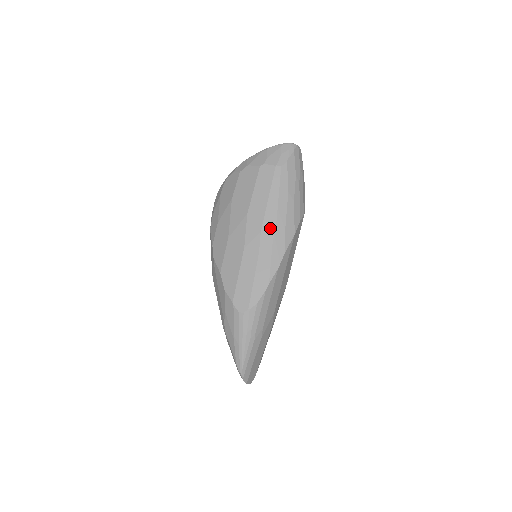
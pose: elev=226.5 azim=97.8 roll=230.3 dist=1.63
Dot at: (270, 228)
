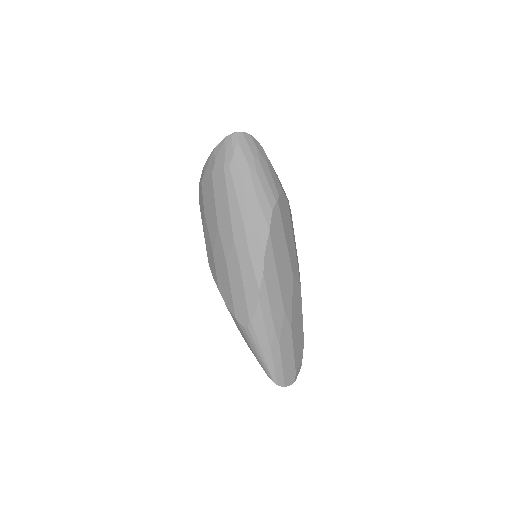
Dot at: (240, 234)
